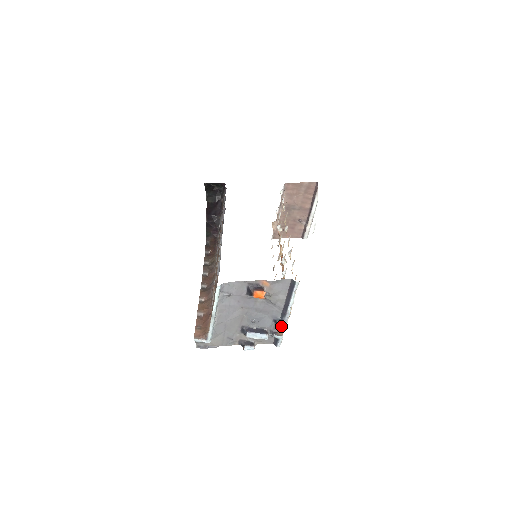
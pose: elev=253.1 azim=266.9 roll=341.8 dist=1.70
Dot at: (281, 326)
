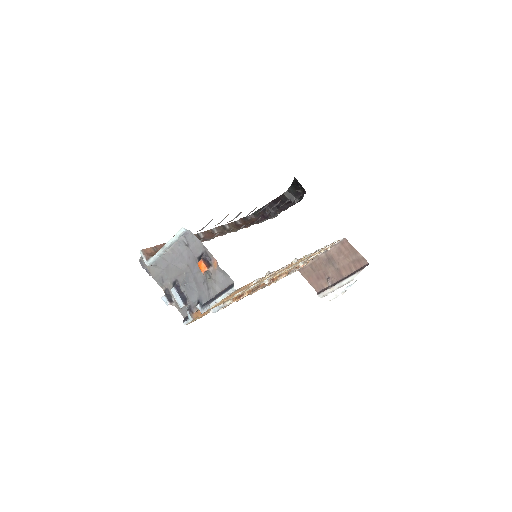
Dot at: occluded
